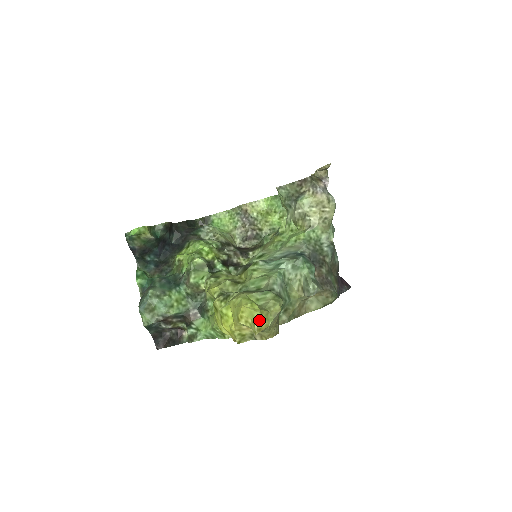
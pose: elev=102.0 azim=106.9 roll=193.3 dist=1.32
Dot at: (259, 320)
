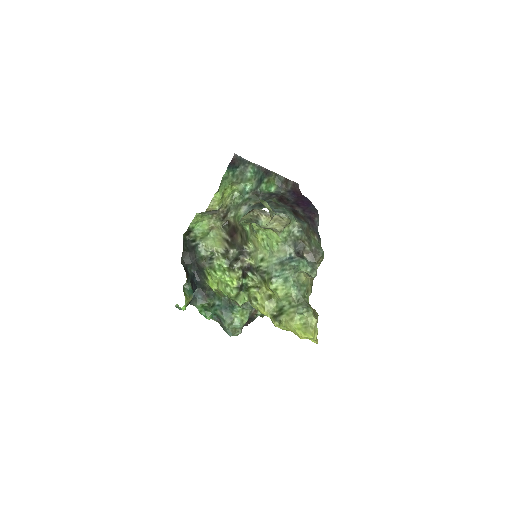
Dot at: (315, 340)
